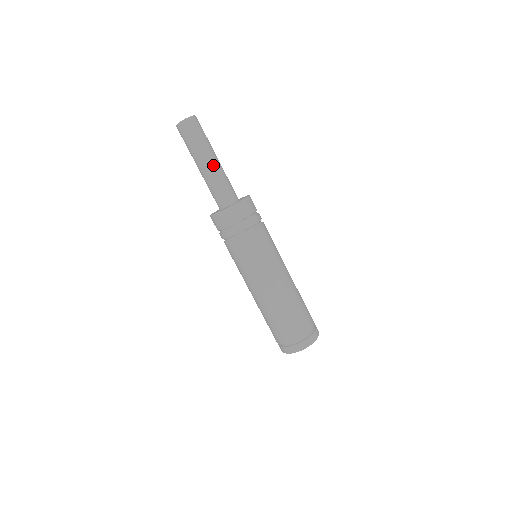
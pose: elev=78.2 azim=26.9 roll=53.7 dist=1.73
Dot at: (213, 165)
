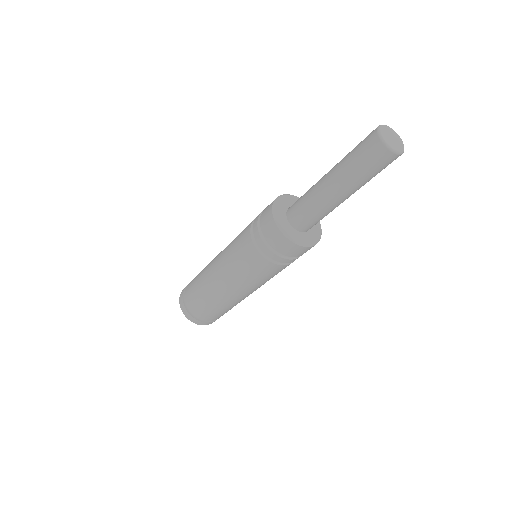
Dot at: occluded
